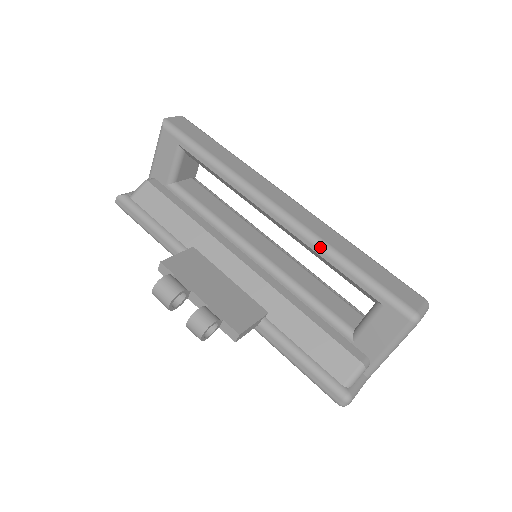
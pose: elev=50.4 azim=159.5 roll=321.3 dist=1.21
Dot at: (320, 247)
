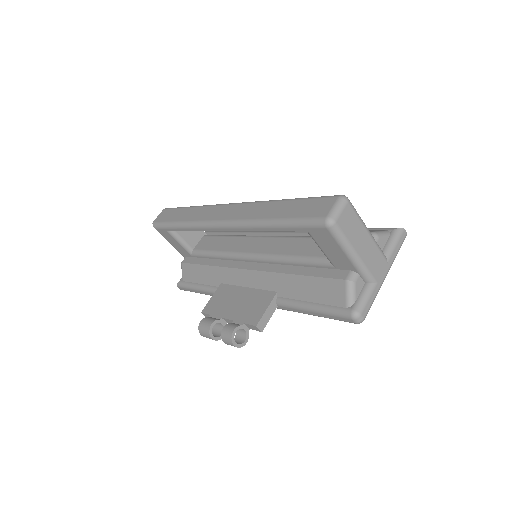
Dot at: (252, 226)
